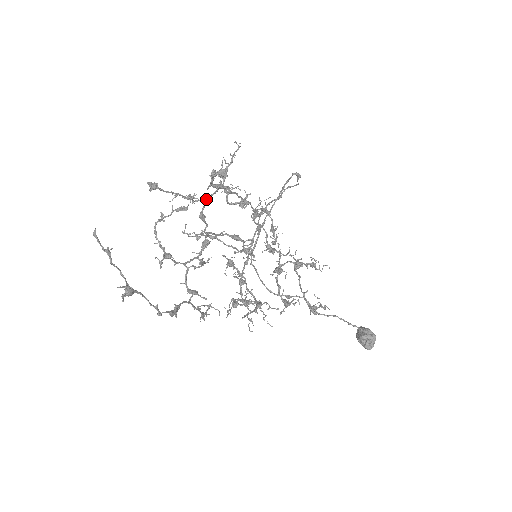
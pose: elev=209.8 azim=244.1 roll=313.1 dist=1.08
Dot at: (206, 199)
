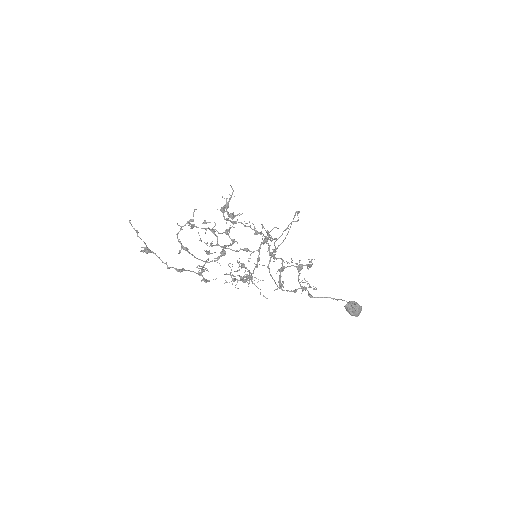
Dot at: (226, 230)
